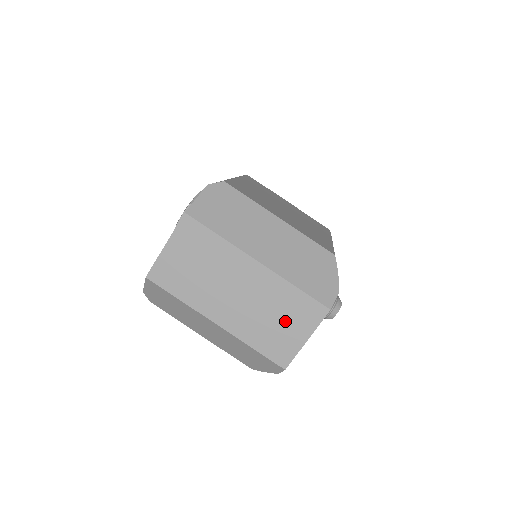
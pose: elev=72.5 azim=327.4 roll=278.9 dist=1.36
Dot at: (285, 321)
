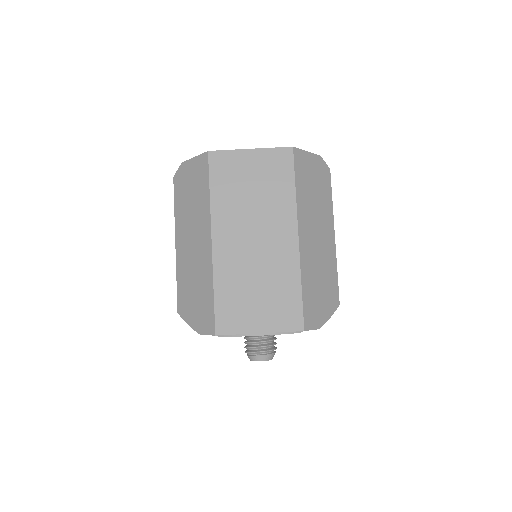
Dot at: (263, 300)
